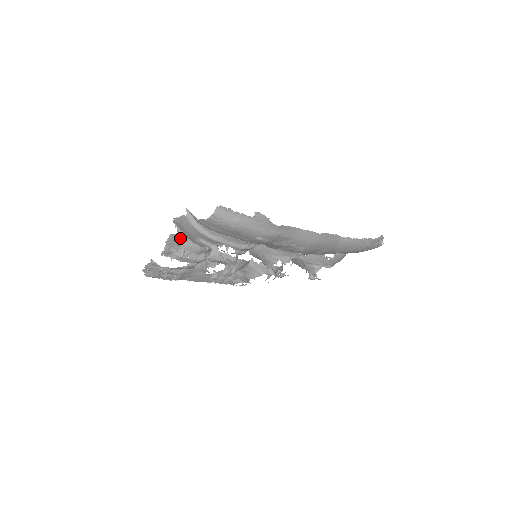
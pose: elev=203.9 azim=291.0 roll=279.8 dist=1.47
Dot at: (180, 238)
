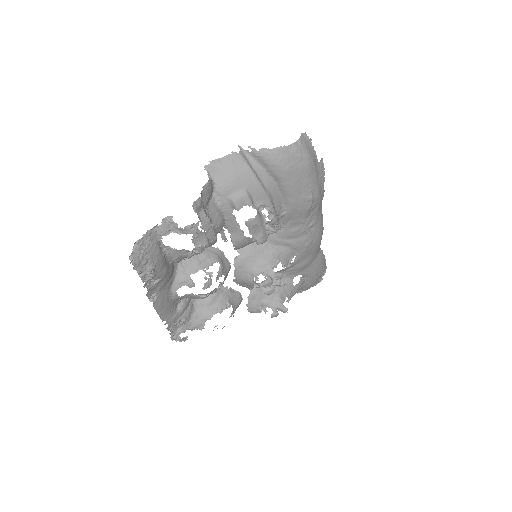
Dot at: (211, 191)
